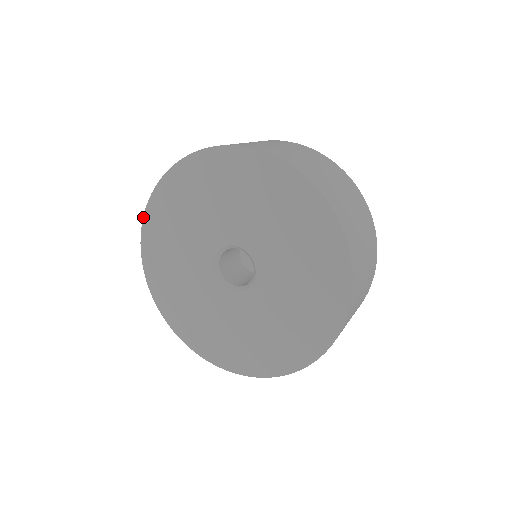
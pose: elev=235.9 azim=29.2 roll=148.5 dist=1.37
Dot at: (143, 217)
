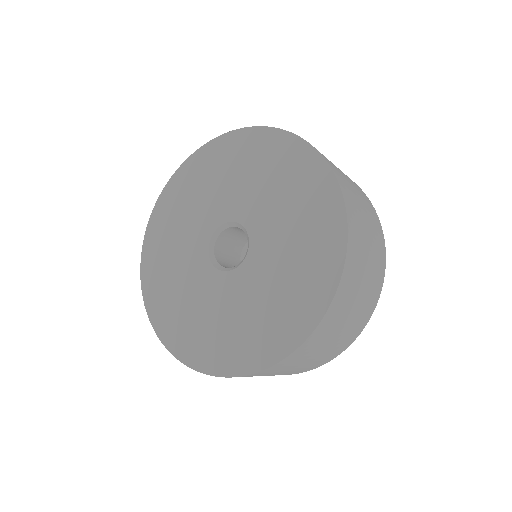
Dot at: (210, 141)
